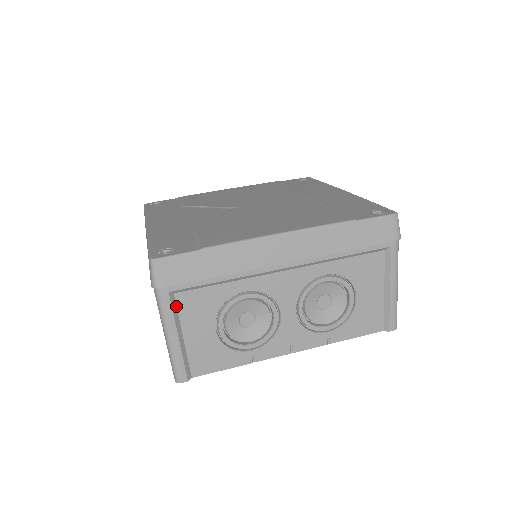
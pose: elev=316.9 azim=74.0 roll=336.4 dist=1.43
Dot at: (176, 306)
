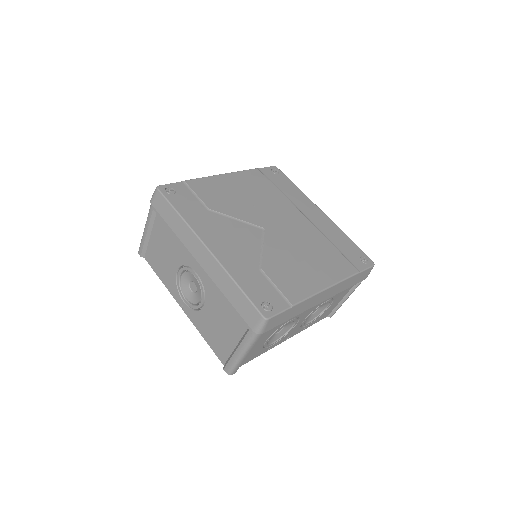
Dot at: occluded
